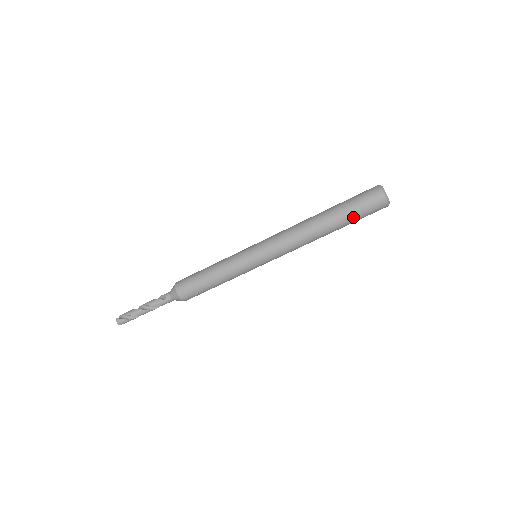
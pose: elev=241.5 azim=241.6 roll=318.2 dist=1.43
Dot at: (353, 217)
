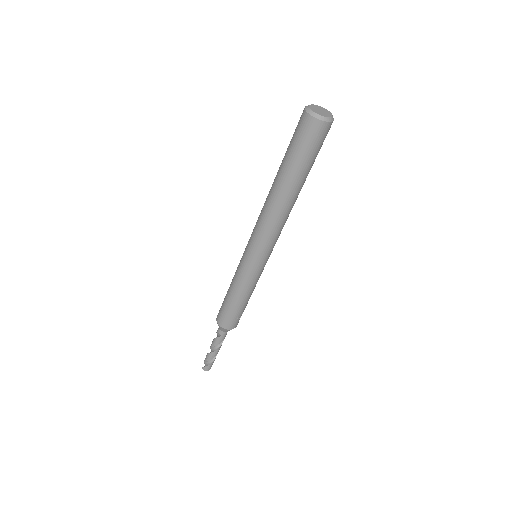
Dot at: (305, 163)
